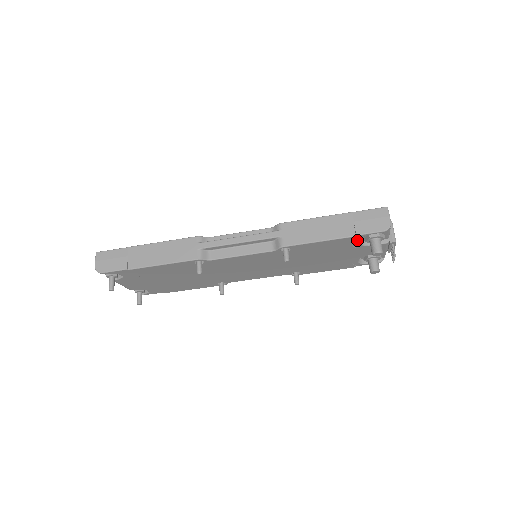
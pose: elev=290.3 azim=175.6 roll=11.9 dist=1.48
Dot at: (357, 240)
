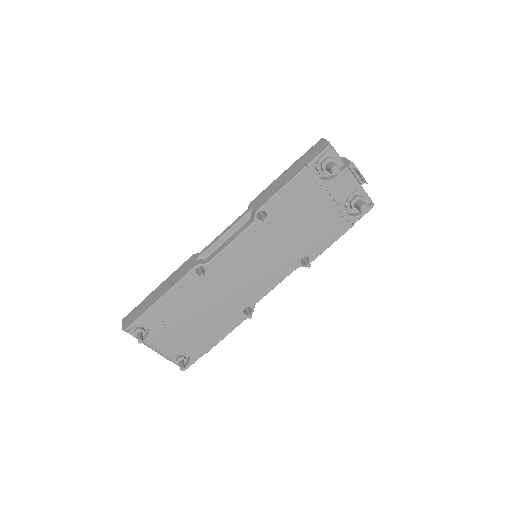
Dot at: (314, 174)
